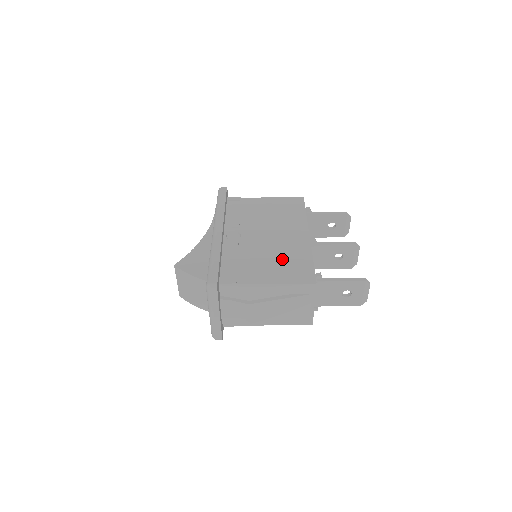
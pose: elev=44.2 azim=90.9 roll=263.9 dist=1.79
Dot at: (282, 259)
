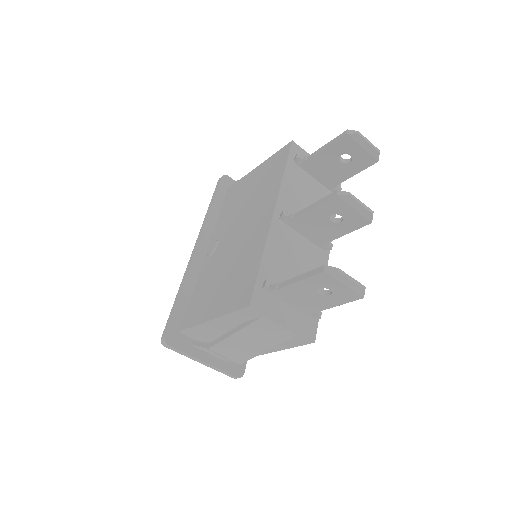
Dot at: (235, 271)
